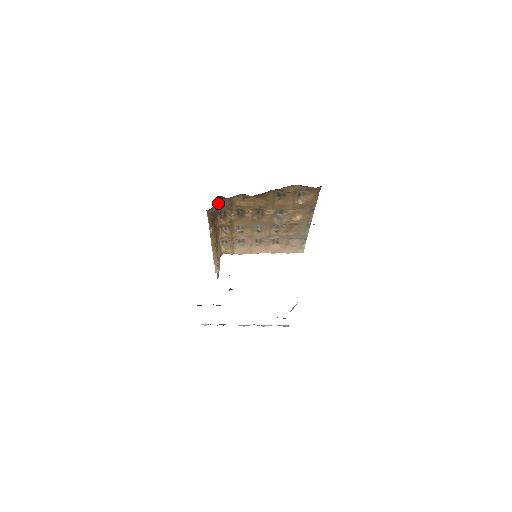
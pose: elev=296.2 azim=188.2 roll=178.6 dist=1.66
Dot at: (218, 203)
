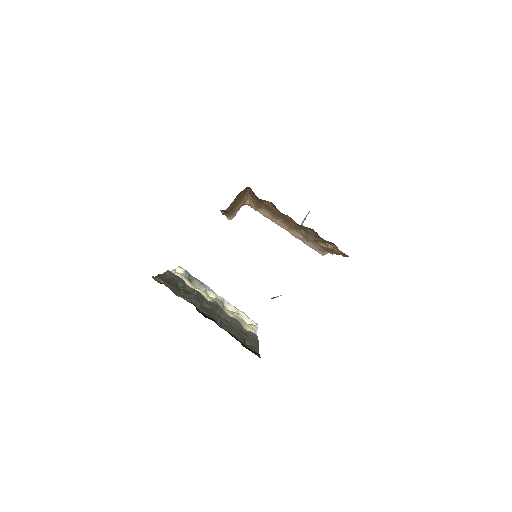
Dot at: (248, 189)
